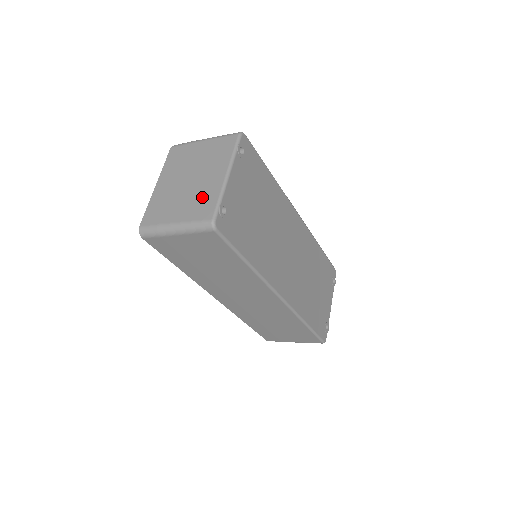
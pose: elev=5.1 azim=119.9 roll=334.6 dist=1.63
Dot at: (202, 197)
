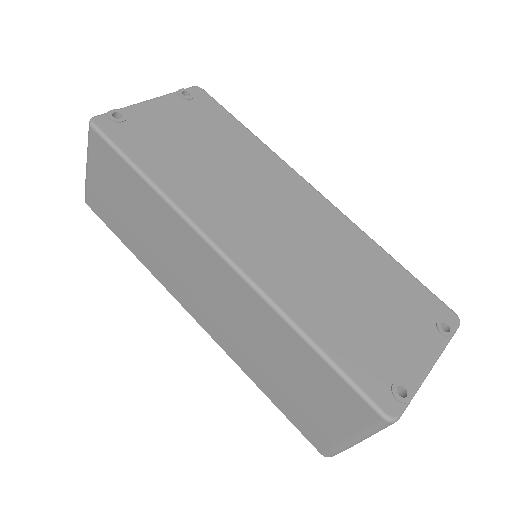
Dot at: occluded
